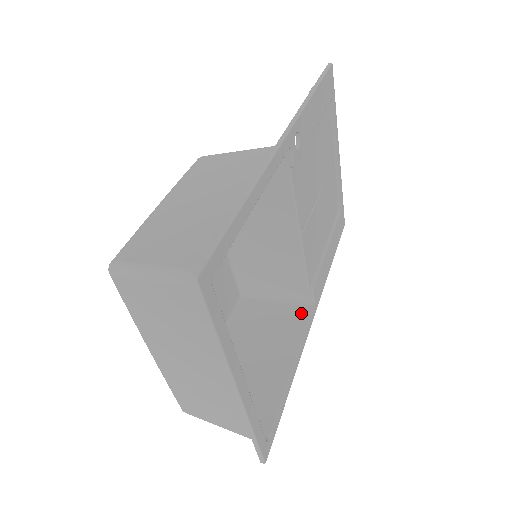
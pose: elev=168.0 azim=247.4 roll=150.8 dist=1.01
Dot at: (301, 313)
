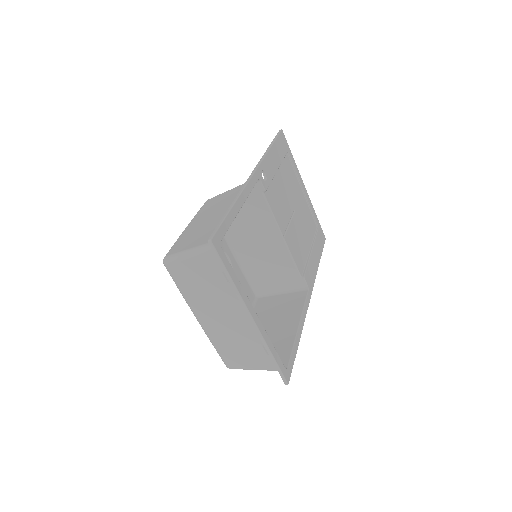
Dot at: (300, 296)
